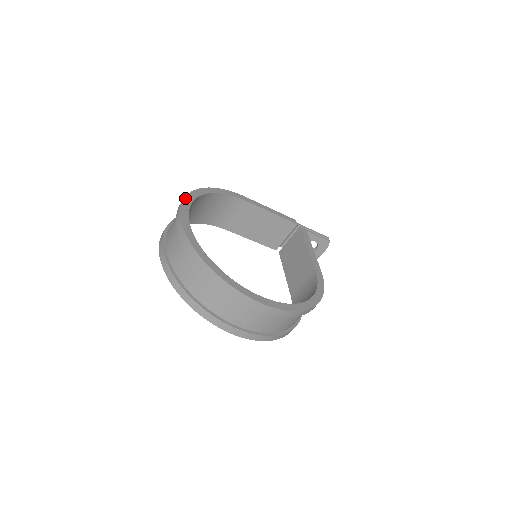
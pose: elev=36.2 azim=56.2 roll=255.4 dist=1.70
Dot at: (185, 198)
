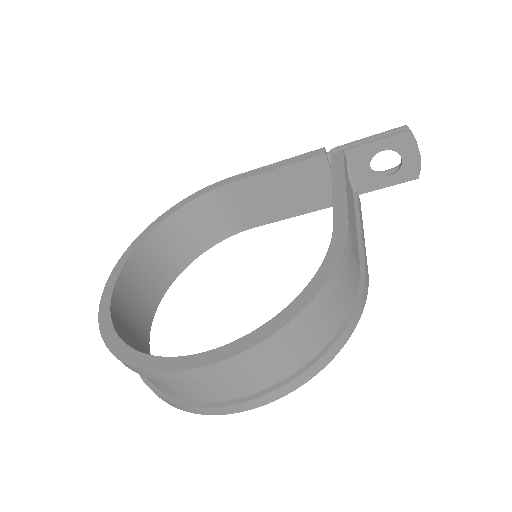
Dot at: (127, 250)
